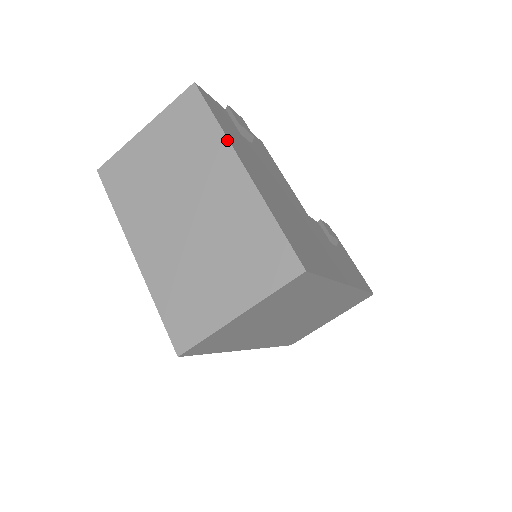
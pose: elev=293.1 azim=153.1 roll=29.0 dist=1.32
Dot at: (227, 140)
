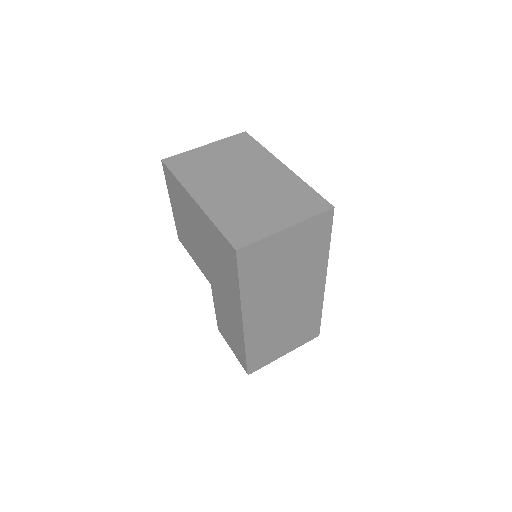
Dot at: (271, 154)
